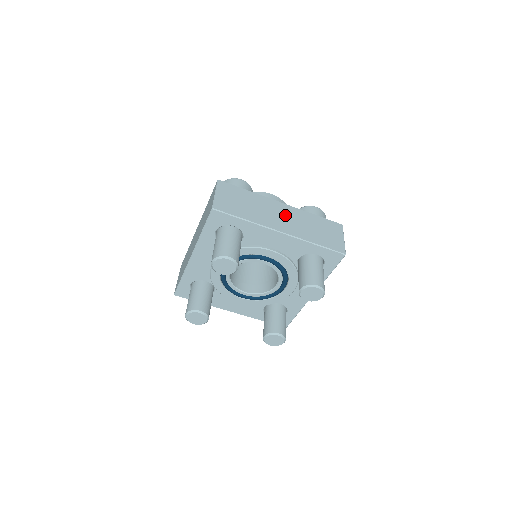
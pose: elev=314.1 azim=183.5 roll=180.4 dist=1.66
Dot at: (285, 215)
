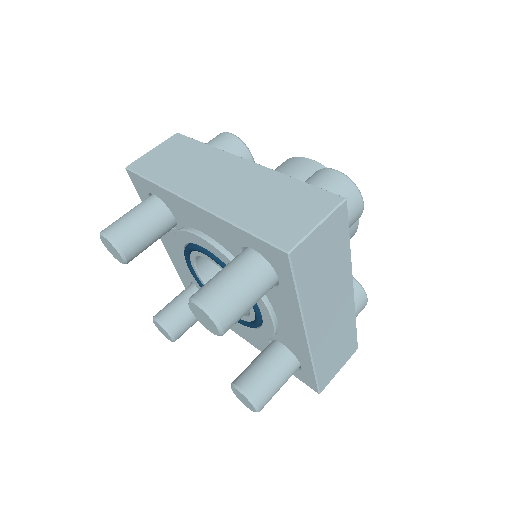
Dot at: (230, 178)
